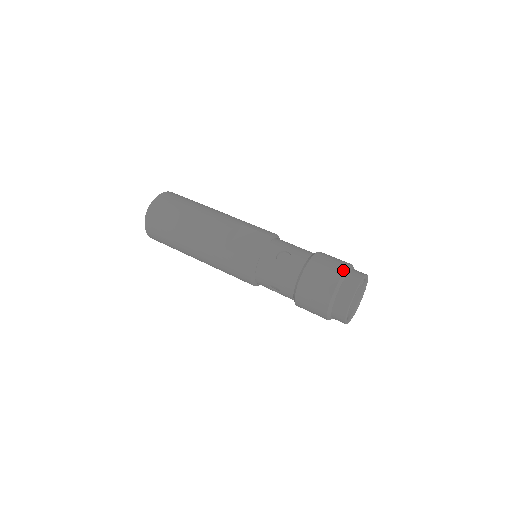
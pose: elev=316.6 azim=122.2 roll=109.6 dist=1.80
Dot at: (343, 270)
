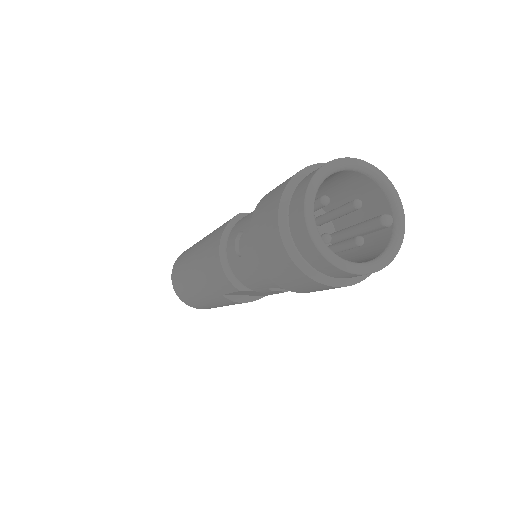
Dot at: occluded
